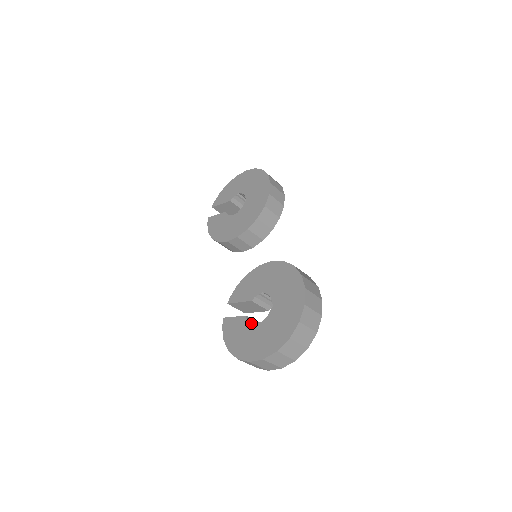
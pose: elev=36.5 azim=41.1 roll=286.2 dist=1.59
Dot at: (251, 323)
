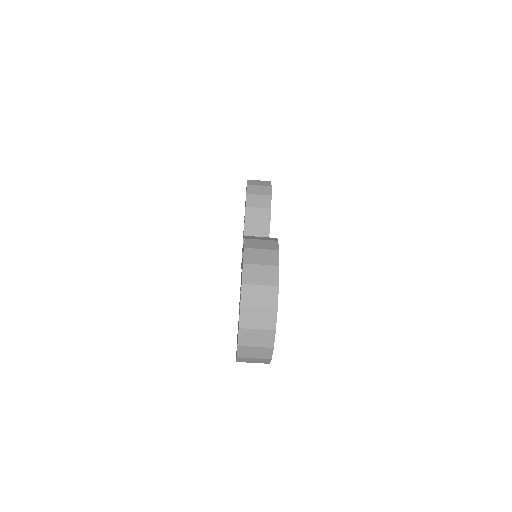
Dot at: occluded
